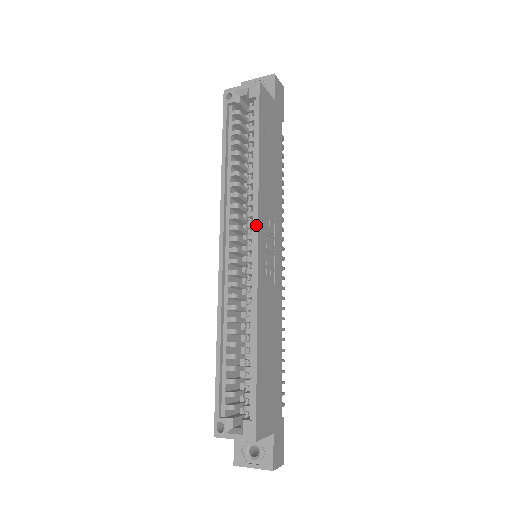
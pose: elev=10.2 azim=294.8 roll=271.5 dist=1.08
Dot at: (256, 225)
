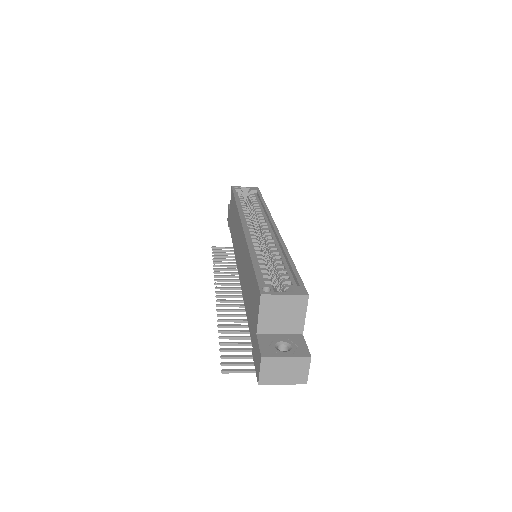
Dot at: (272, 220)
